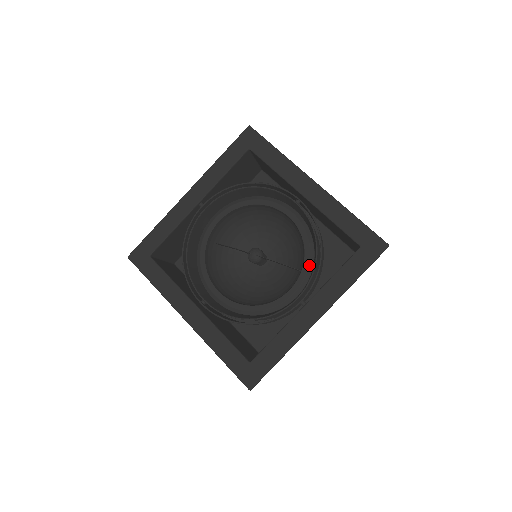
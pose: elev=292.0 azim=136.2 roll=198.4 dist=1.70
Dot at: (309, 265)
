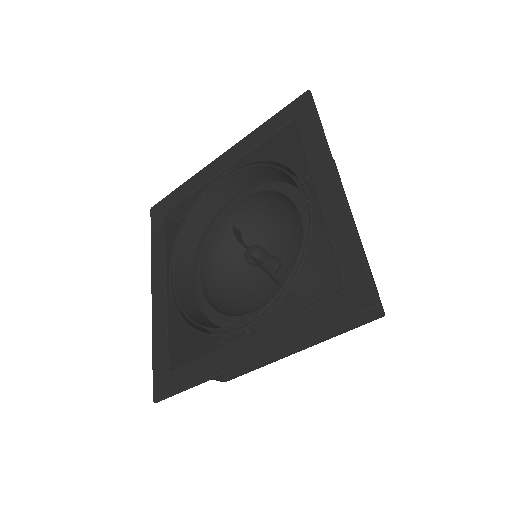
Dot at: occluded
